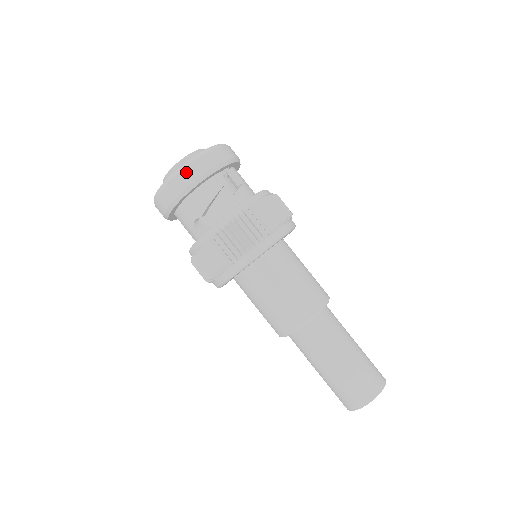
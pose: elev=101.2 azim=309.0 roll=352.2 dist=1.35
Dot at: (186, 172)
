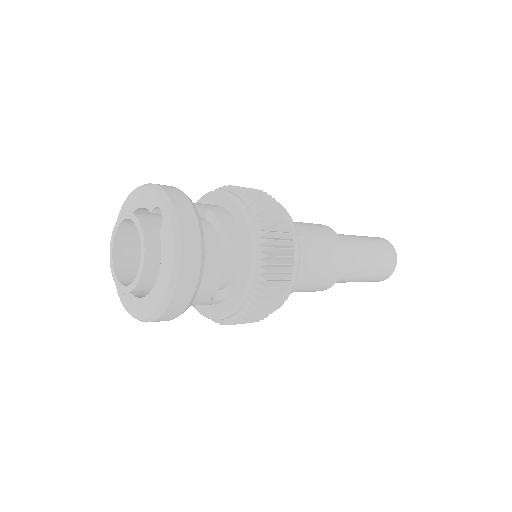
Dot at: (185, 270)
